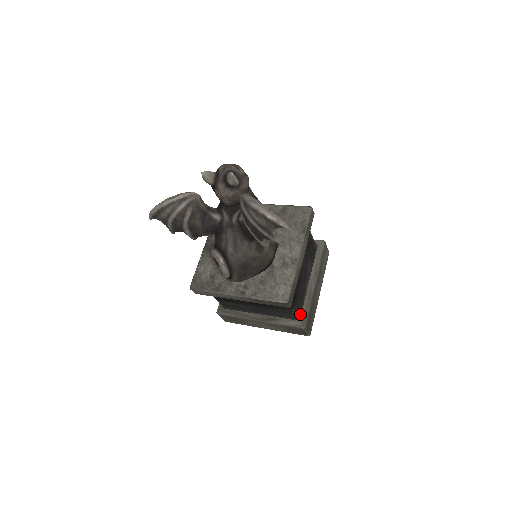
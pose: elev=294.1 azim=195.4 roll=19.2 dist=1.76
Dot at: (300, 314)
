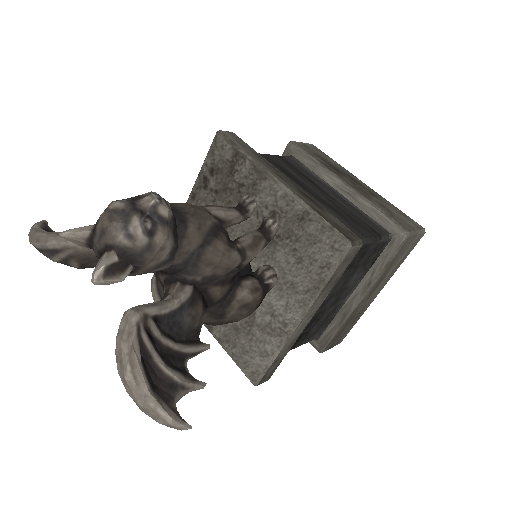
Dot at: (320, 334)
